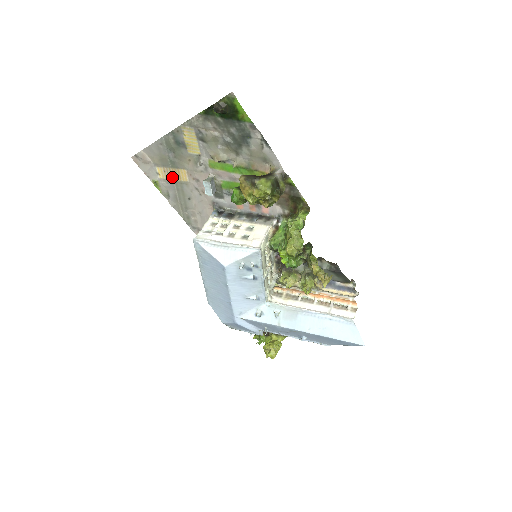
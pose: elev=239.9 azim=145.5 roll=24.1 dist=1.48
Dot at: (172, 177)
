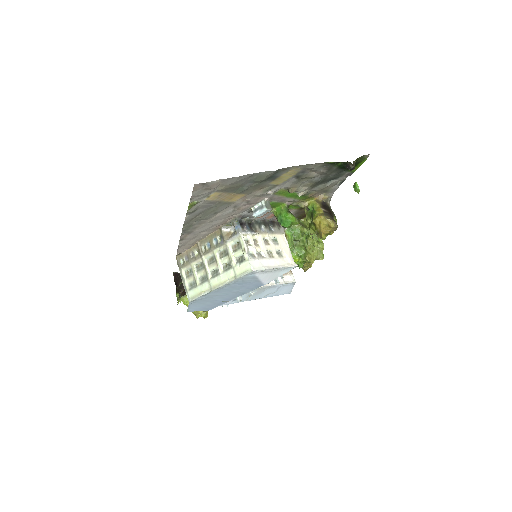
Dot at: (221, 199)
